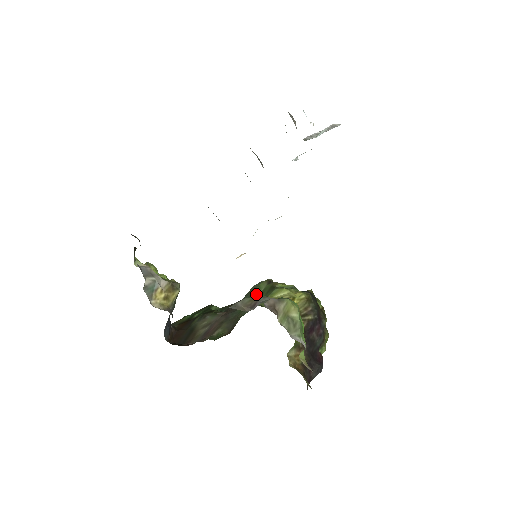
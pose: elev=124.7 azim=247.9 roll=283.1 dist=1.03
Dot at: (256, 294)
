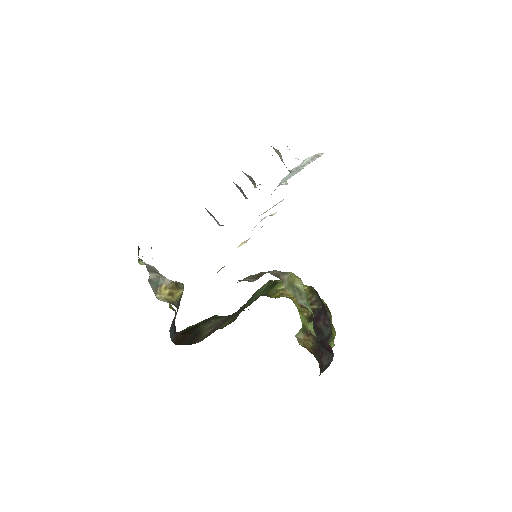
Dot at: (259, 292)
